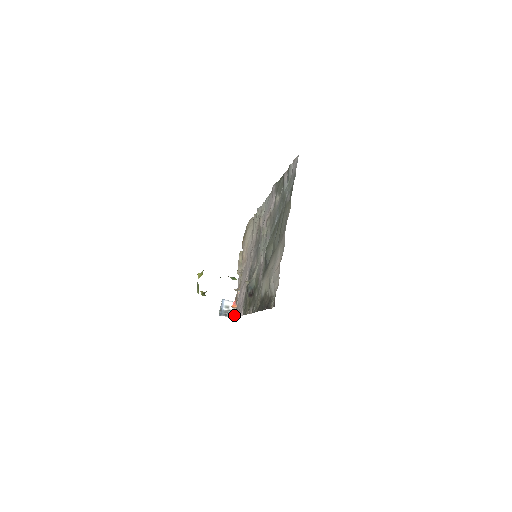
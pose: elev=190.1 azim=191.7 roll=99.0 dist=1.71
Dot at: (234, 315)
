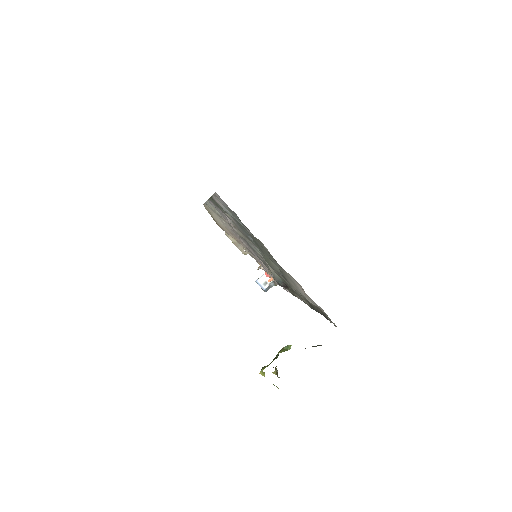
Dot at: (277, 284)
